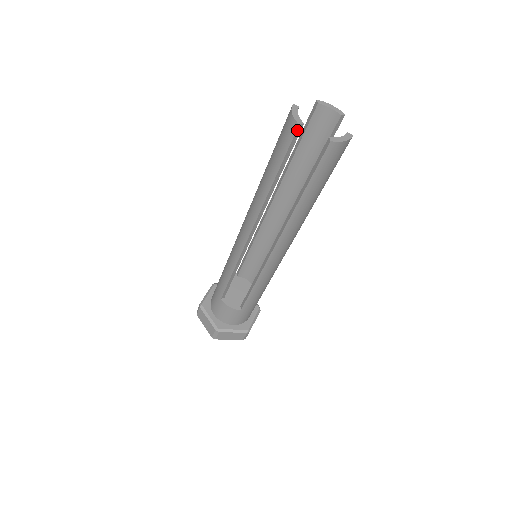
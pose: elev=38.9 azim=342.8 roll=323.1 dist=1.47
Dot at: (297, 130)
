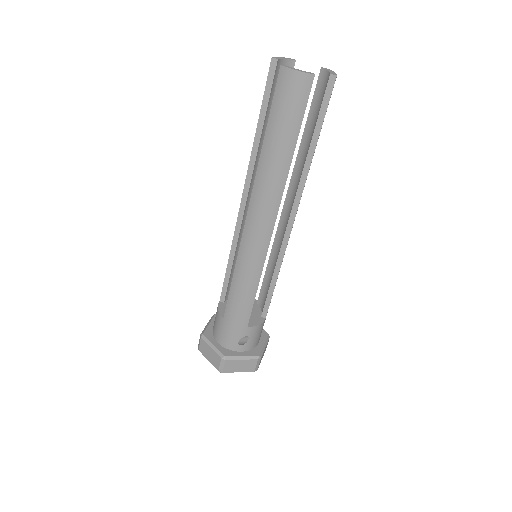
Dot at: (271, 65)
